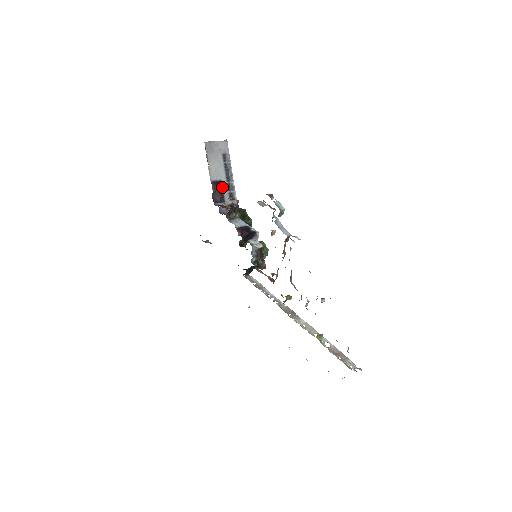
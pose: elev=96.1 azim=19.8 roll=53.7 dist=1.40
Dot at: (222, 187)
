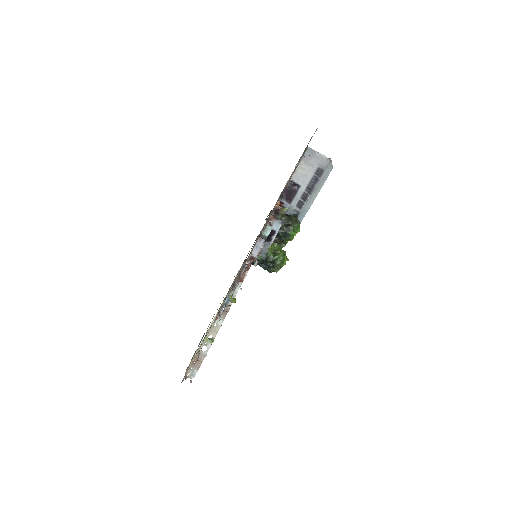
Dot at: (297, 191)
